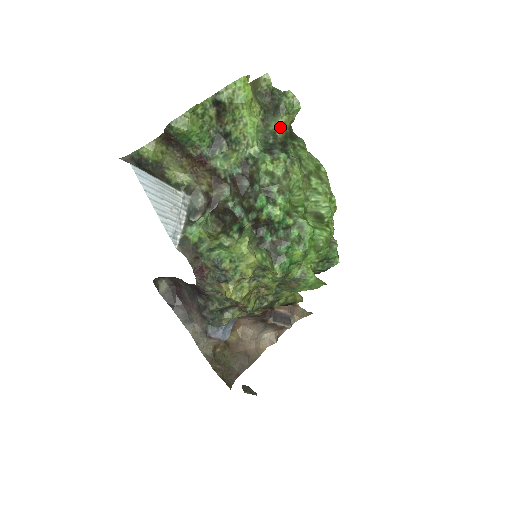
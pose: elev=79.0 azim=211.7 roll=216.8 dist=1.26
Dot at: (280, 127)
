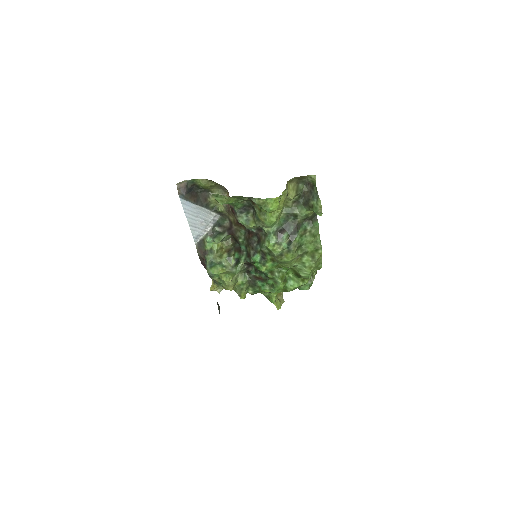
Dot at: (303, 215)
